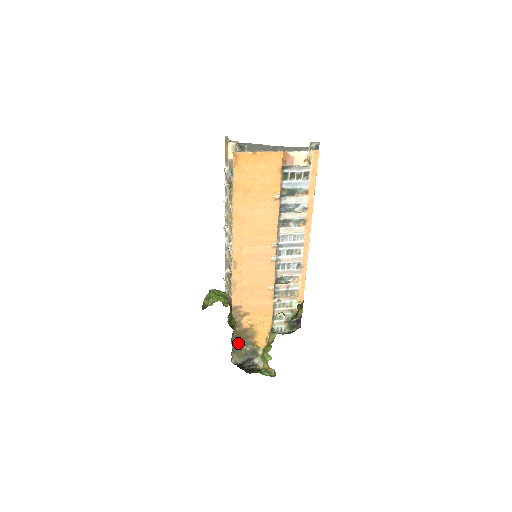
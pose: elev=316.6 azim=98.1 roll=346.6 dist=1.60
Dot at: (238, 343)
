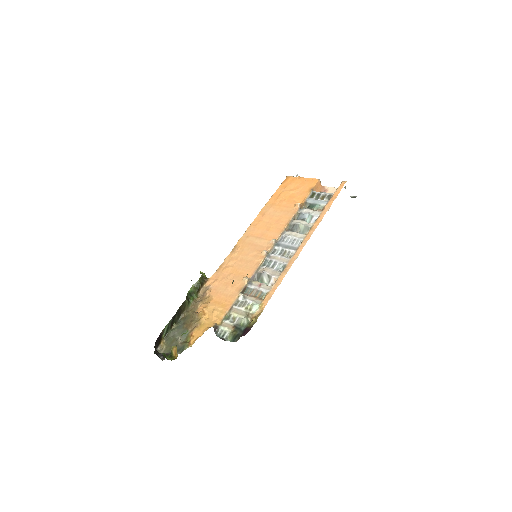
Dot at: (178, 329)
